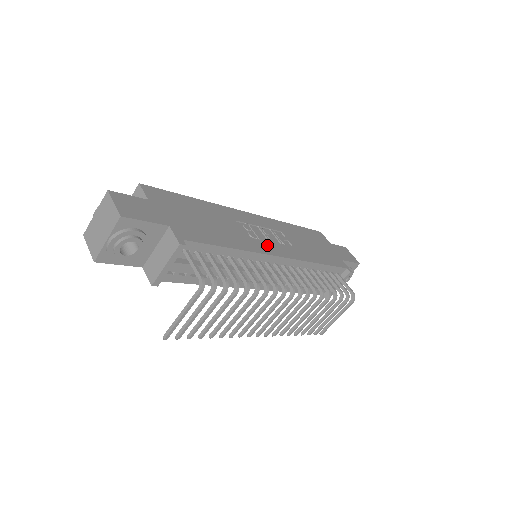
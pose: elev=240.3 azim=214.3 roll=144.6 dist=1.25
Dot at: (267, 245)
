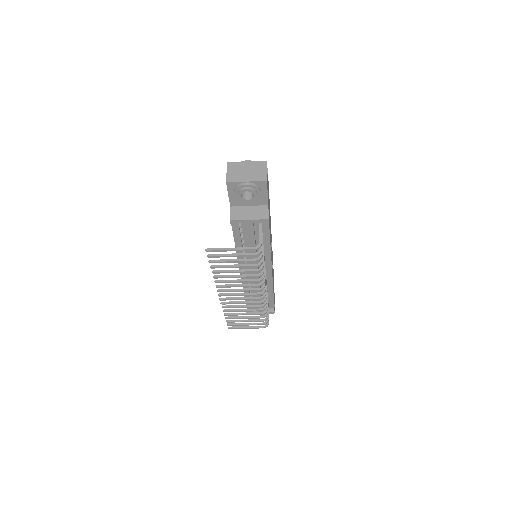
Dot at: occluded
